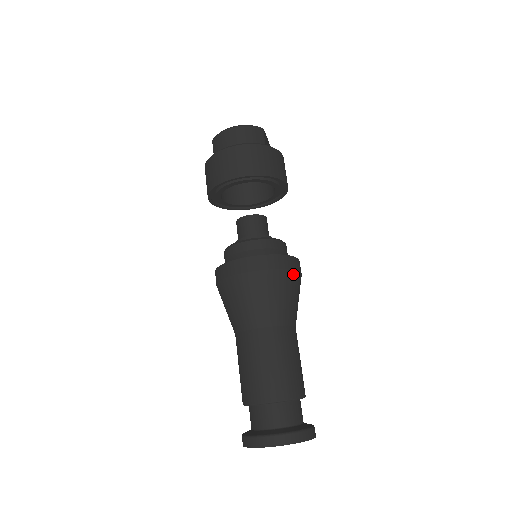
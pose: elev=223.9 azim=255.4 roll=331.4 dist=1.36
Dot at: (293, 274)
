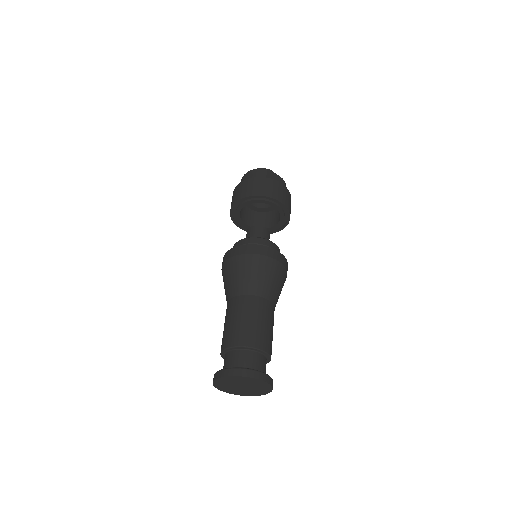
Dot at: (262, 258)
